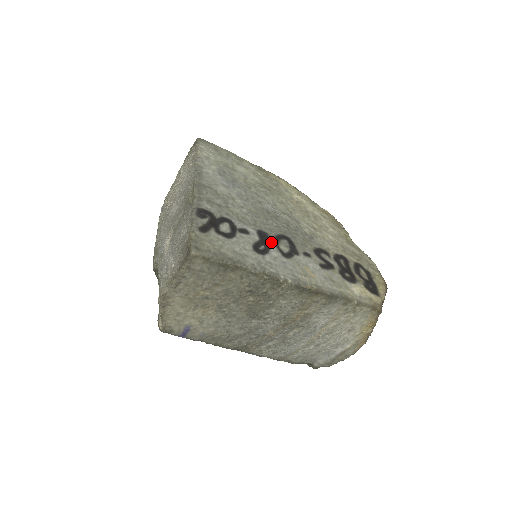
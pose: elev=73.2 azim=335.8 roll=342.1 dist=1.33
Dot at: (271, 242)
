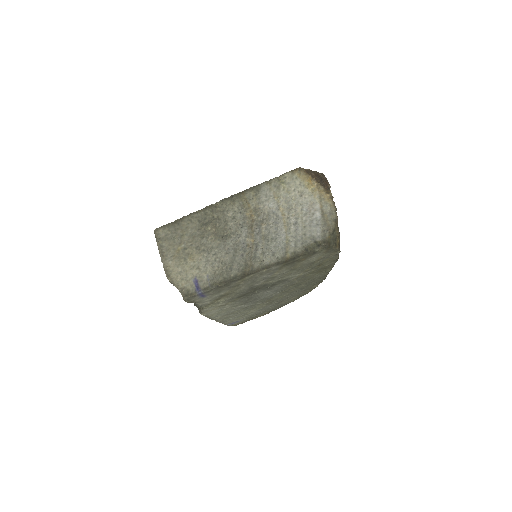
Dot at: occluded
